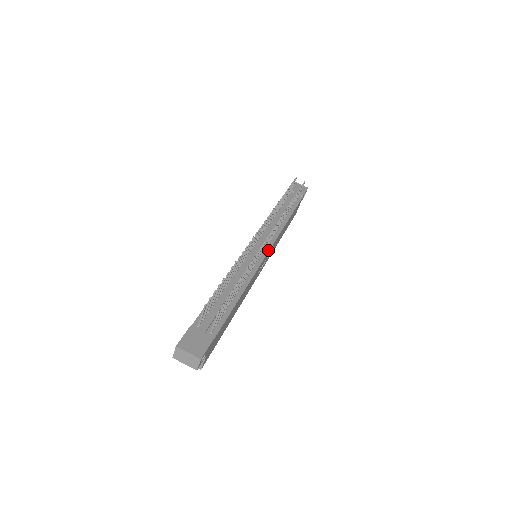
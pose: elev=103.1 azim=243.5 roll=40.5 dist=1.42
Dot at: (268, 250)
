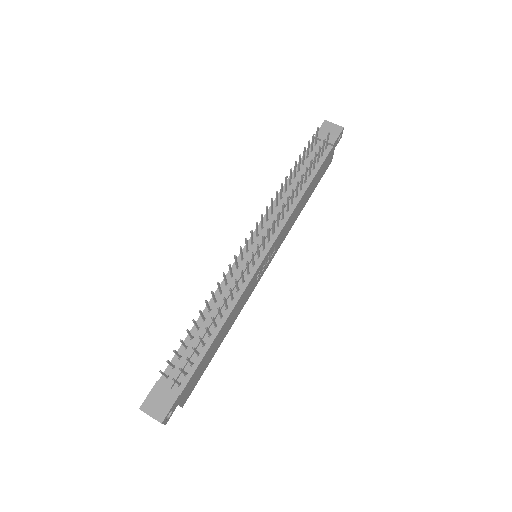
Dot at: (266, 253)
